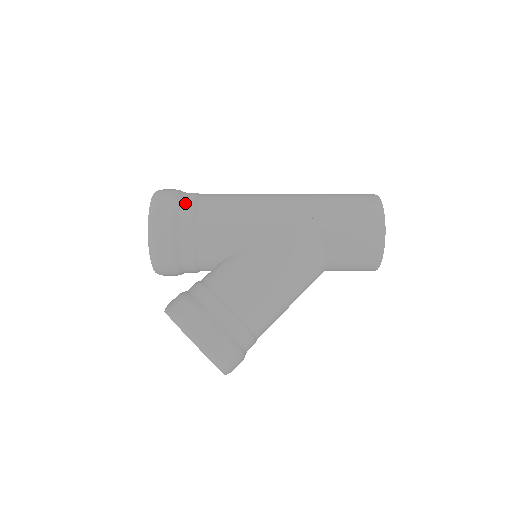
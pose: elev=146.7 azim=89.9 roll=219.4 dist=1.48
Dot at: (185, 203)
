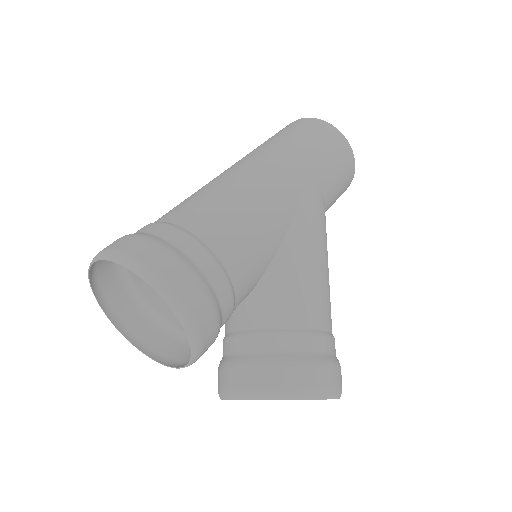
Dot at: (188, 249)
